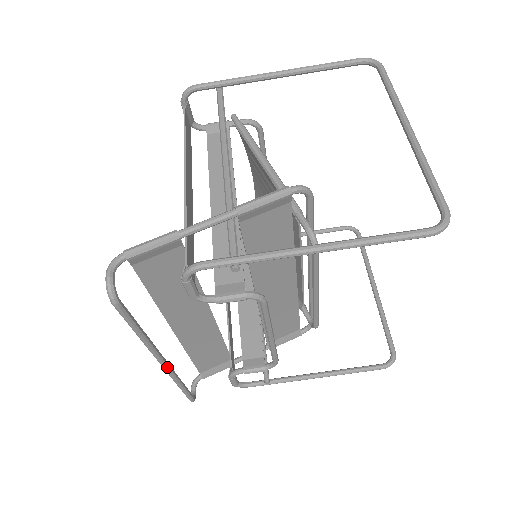
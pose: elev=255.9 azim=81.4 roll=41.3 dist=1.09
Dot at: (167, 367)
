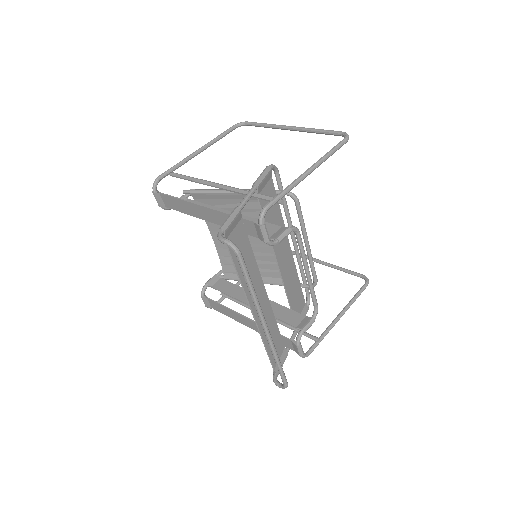
Dot at: (269, 332)
